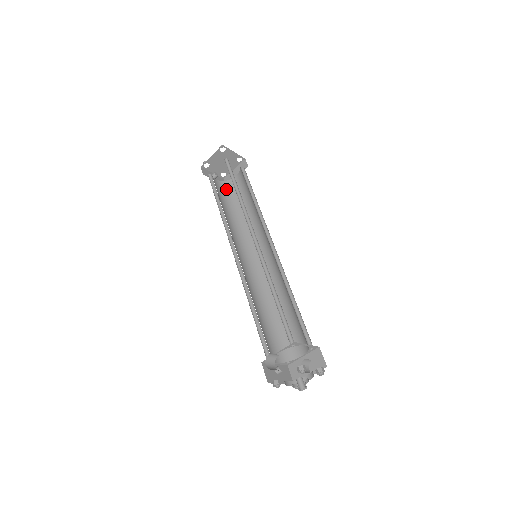
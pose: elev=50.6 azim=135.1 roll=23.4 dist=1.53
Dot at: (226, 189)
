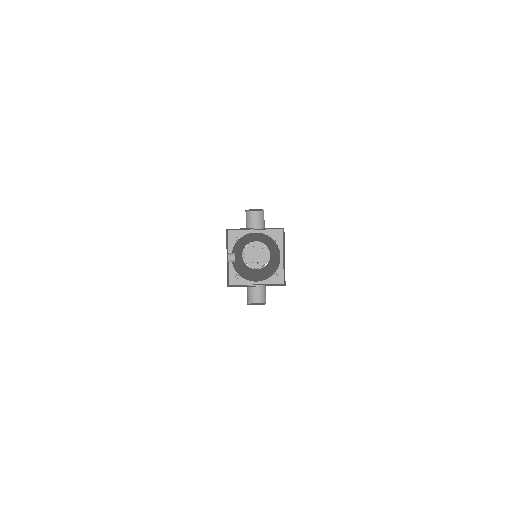
Dot at: (244, 263)
